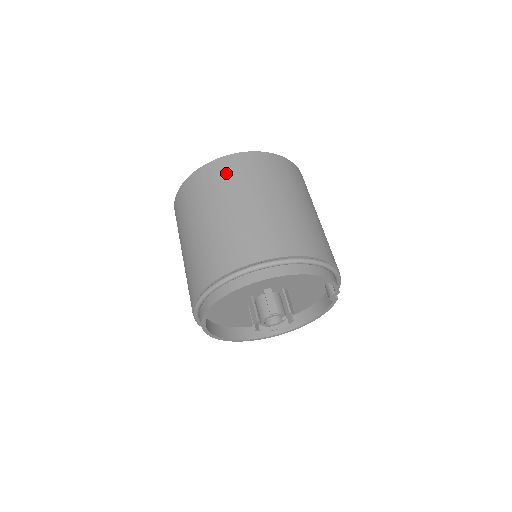
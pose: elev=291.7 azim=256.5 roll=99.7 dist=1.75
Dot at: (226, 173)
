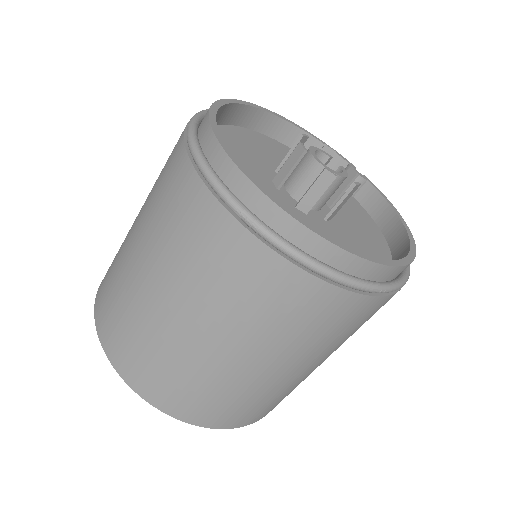
Dot at: occluded
